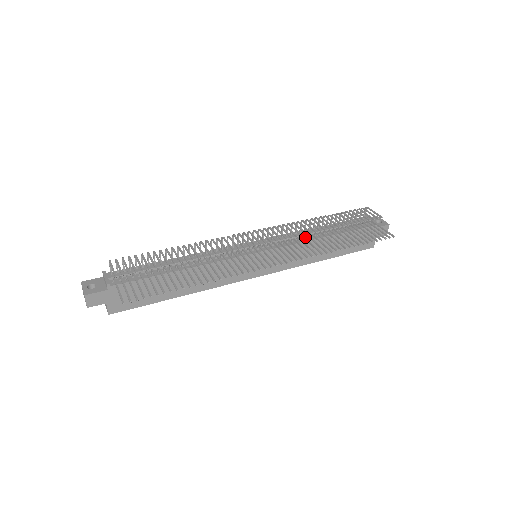
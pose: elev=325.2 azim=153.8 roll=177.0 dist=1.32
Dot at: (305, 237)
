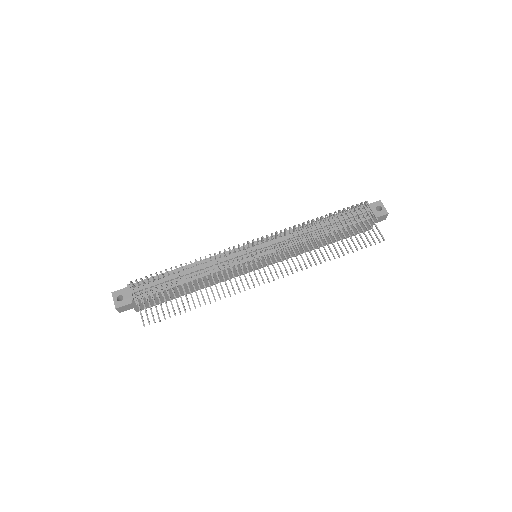
Dot at: (300, 242)
